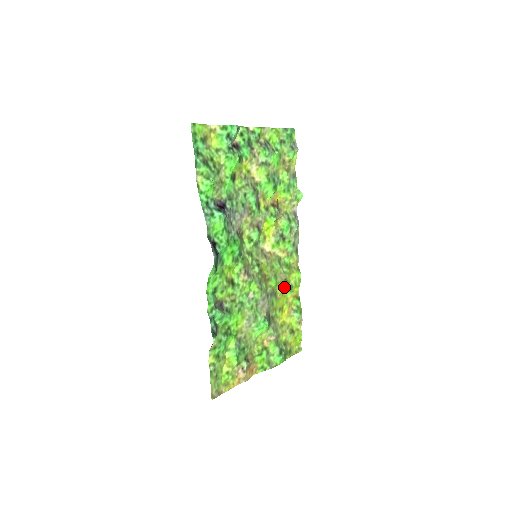
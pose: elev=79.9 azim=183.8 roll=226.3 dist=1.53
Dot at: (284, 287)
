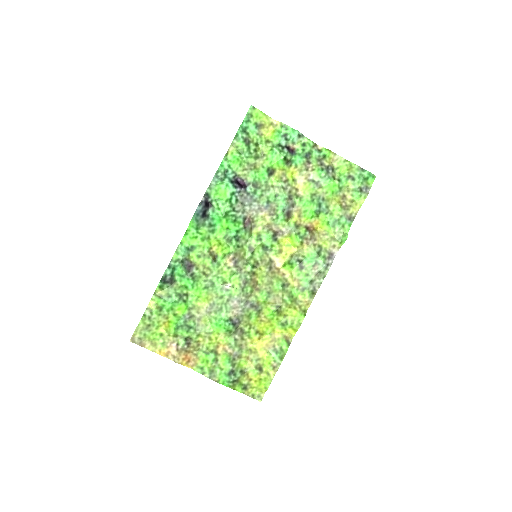
Dot at: (273, 312)
